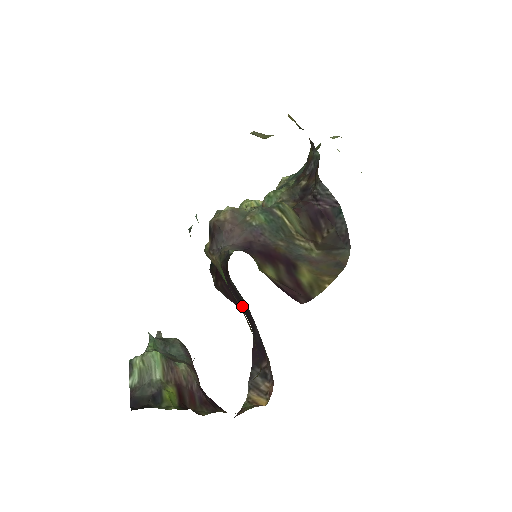
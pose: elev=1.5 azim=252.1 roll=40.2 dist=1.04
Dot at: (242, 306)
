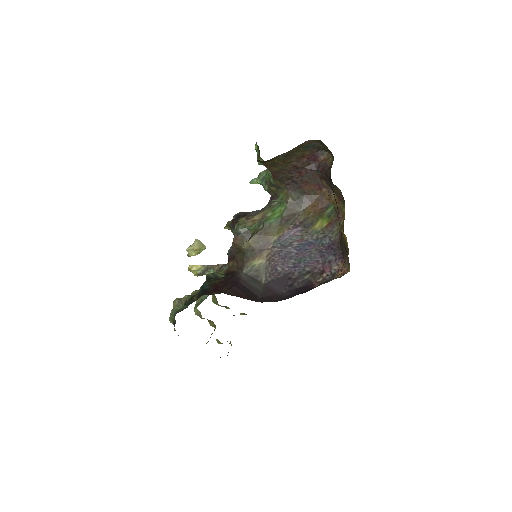
Dot at: (256, 296)
